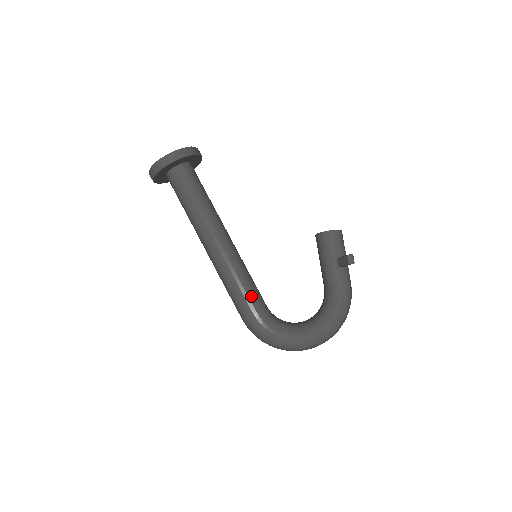
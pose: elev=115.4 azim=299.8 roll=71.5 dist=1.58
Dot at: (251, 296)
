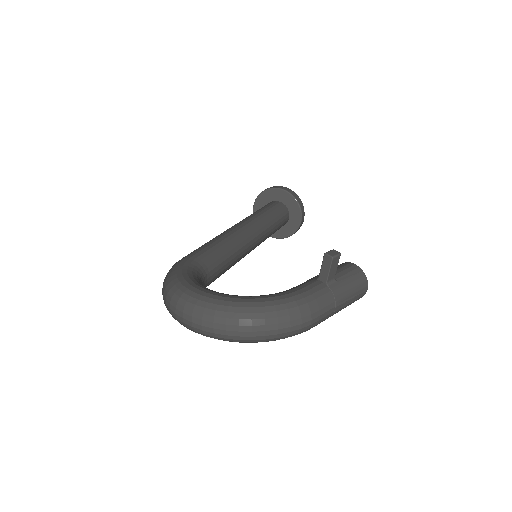
Dot at: (207, 250)
